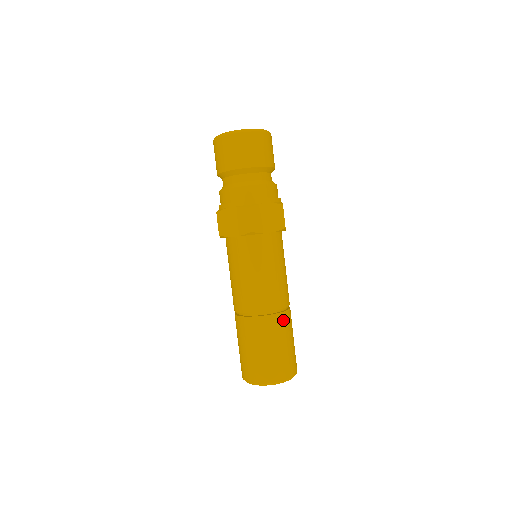
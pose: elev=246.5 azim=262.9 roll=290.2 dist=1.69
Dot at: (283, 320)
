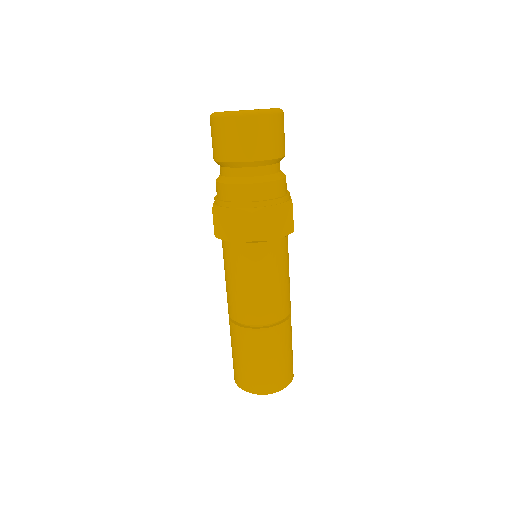
Dot at: (283, 331)
